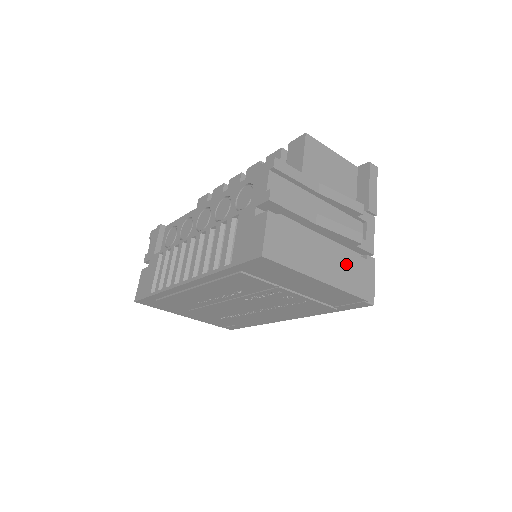
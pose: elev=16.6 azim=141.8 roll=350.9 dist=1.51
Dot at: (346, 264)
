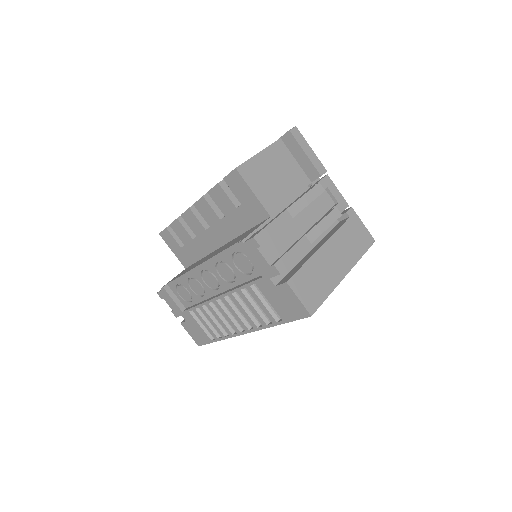
Dot at: (344, 241)
